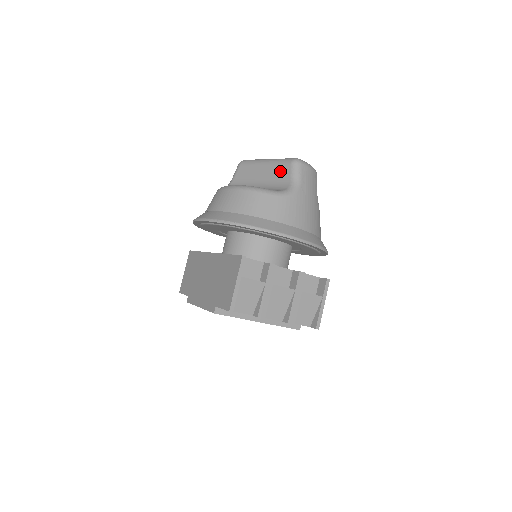
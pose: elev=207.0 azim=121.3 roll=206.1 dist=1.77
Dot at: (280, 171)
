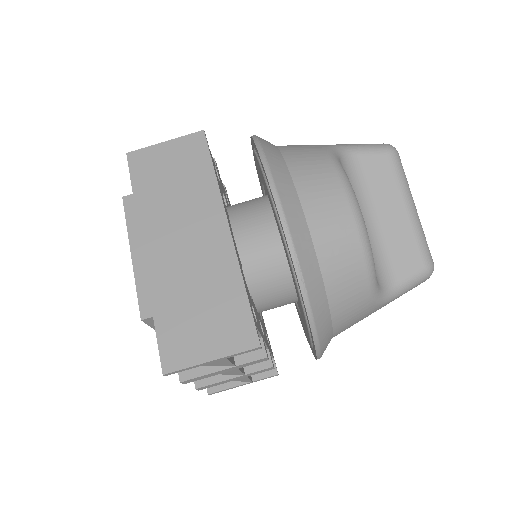
Dot at: (406, 252)
